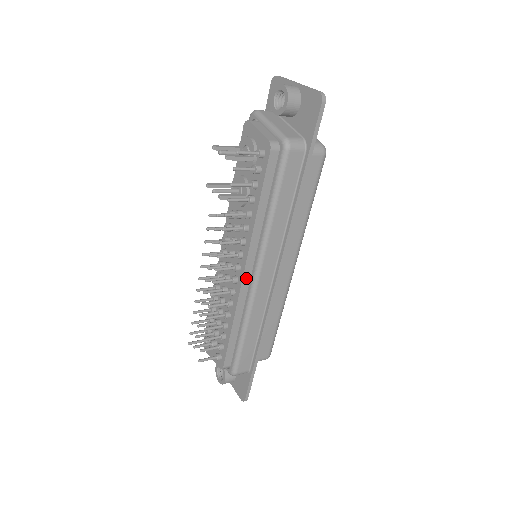
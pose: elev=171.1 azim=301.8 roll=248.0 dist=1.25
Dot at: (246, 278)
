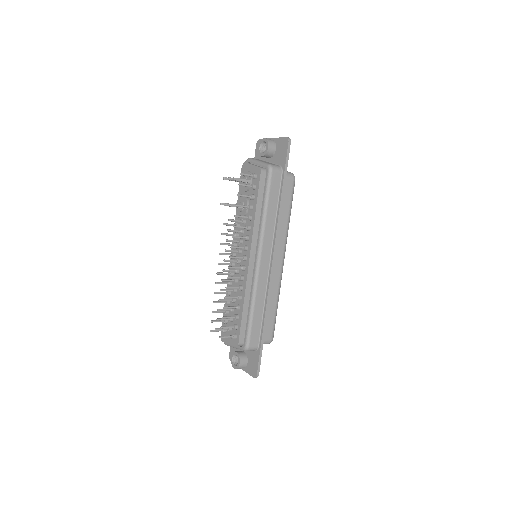
Dot at: (251, 264)
